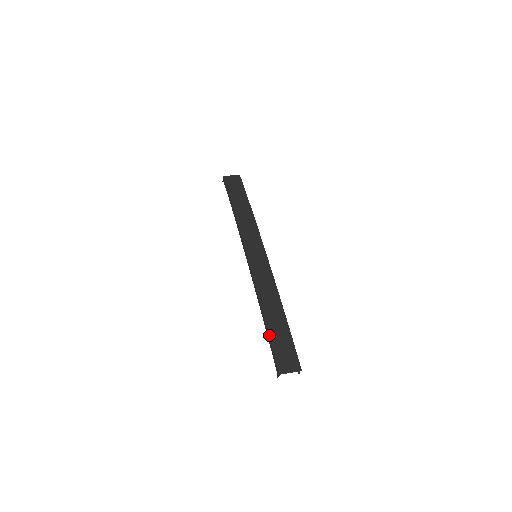
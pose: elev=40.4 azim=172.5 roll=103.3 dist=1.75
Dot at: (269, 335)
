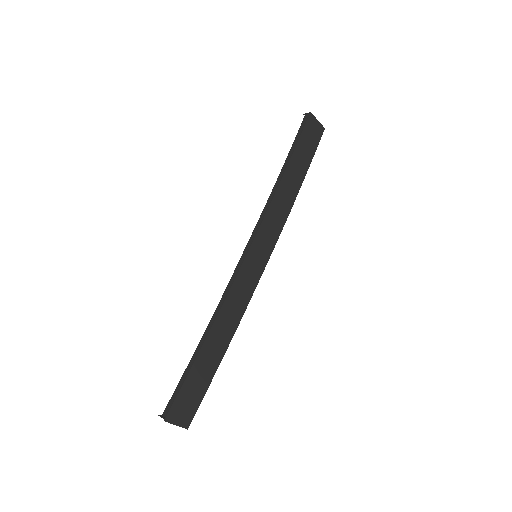
Dot at: (192, 368)
